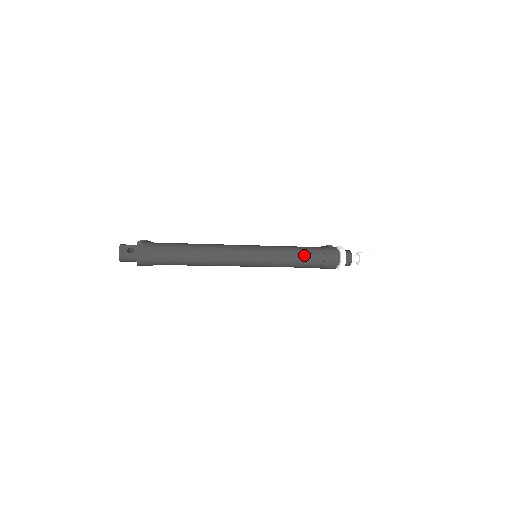
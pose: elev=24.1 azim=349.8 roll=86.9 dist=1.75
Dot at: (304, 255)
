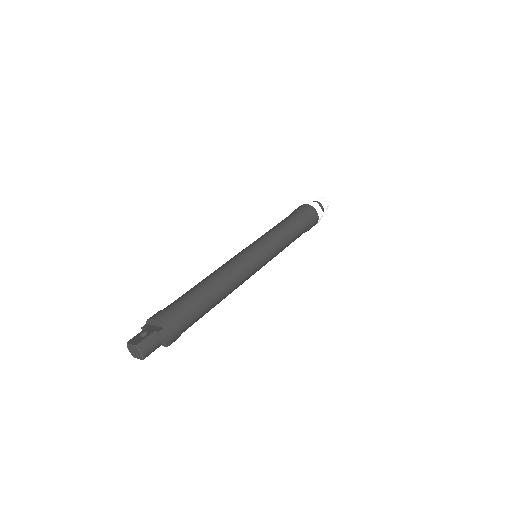
Dot at: (286, 221)
